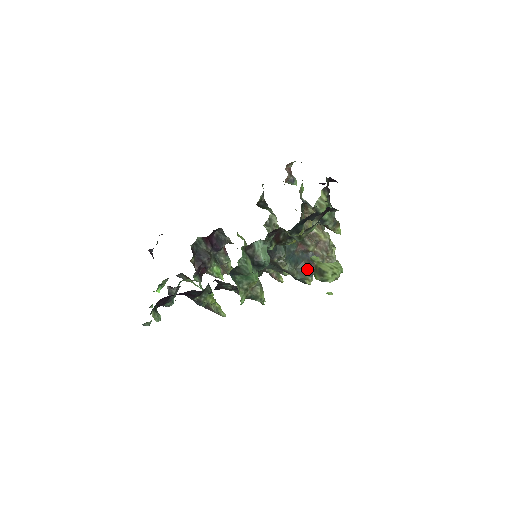
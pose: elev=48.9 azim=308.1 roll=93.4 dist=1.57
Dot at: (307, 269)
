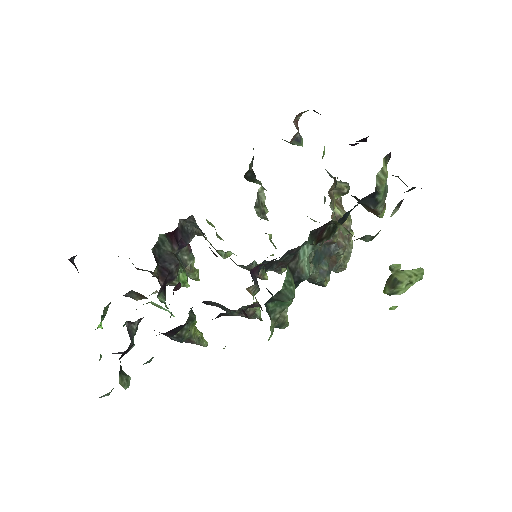
Dot at: (327, 267)
